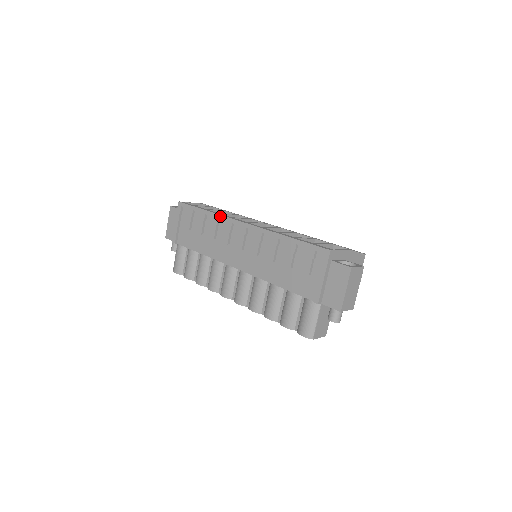
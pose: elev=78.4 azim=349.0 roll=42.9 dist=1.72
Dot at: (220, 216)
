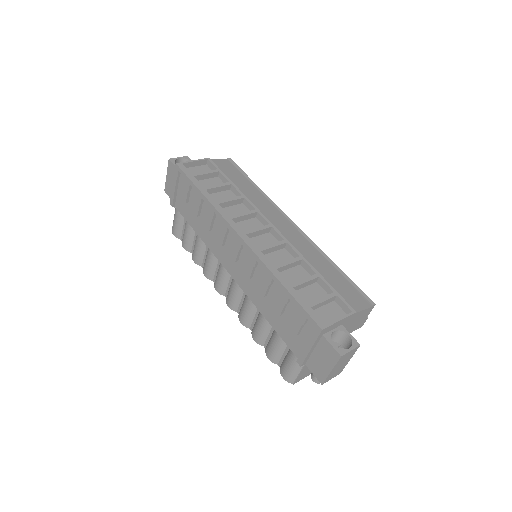
Dot at: (216, 211)
